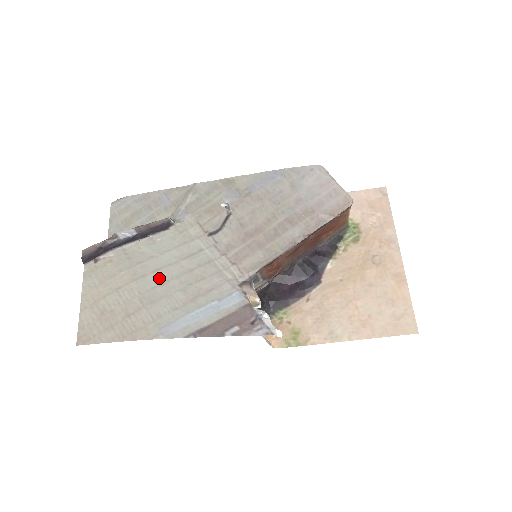
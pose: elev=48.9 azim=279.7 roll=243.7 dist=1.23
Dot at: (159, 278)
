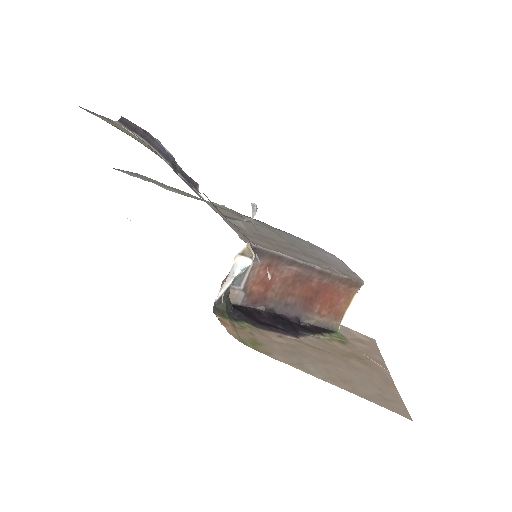
Dot at: occluded
